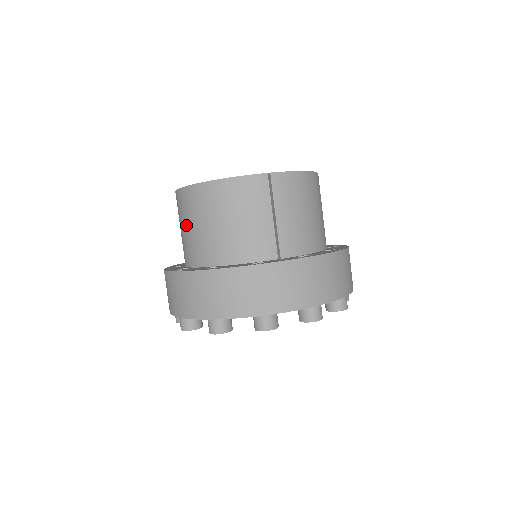
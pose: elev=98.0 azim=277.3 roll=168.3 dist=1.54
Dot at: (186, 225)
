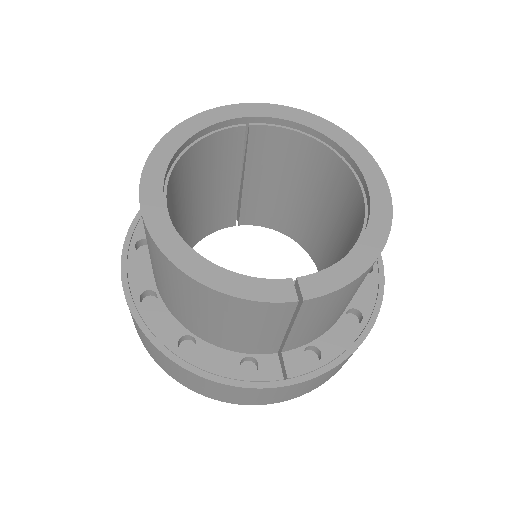
Dot at: (154, 265)
